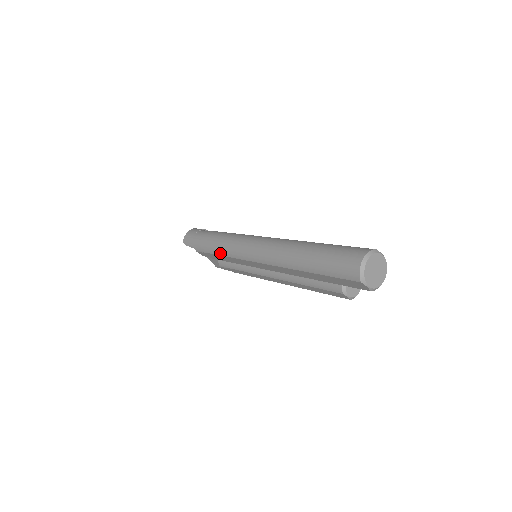
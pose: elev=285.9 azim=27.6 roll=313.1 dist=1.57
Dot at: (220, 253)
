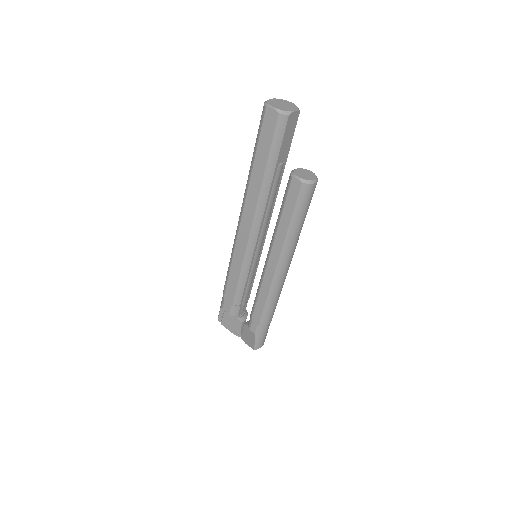
Dot at: (228, 271)
